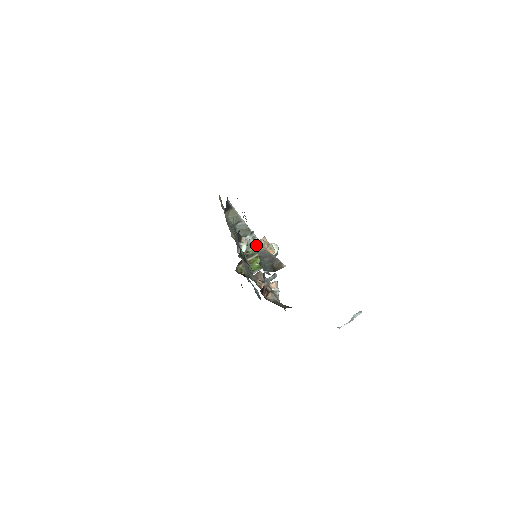
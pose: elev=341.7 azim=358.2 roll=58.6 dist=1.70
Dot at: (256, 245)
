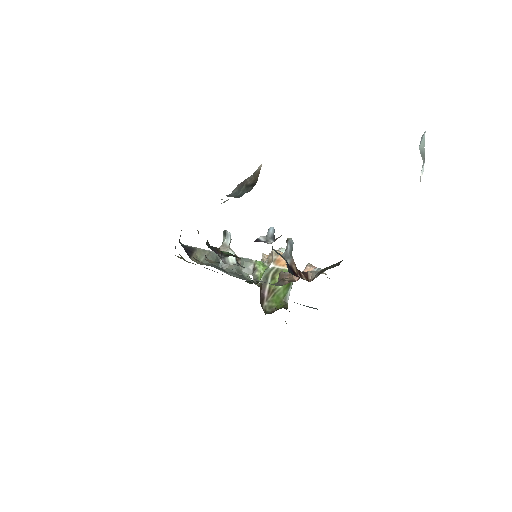
Dot at: (260, 267)
